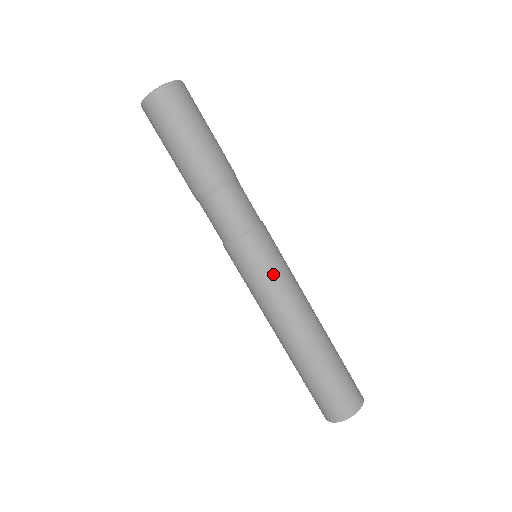
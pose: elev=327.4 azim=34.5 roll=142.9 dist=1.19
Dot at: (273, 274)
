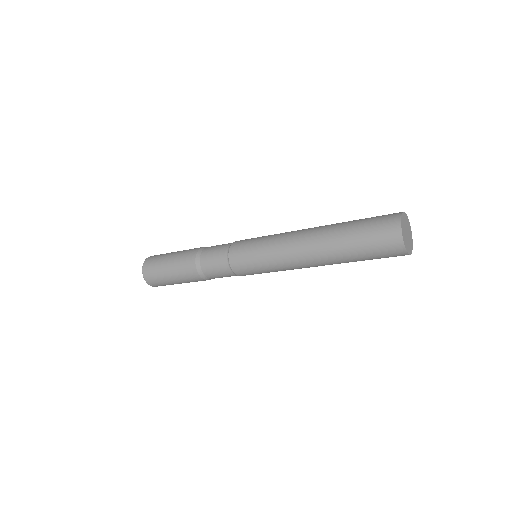
Dot at: (264, 237)
